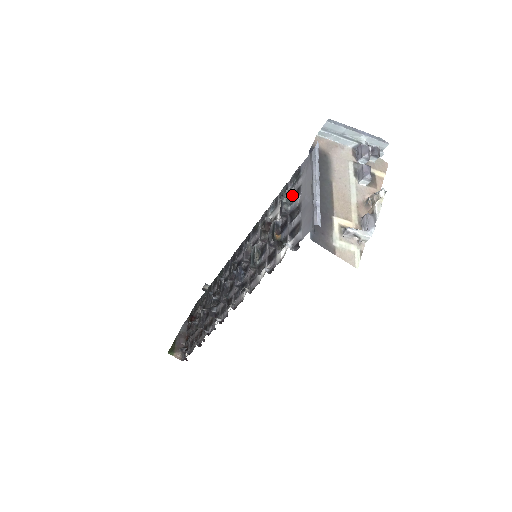
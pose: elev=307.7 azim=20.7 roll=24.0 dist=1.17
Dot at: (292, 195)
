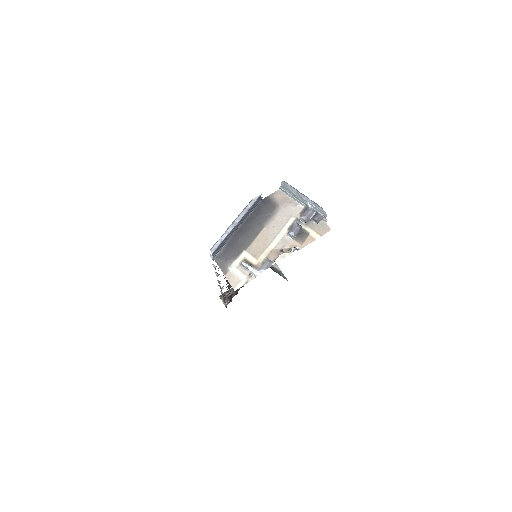
Dot at: occluded
